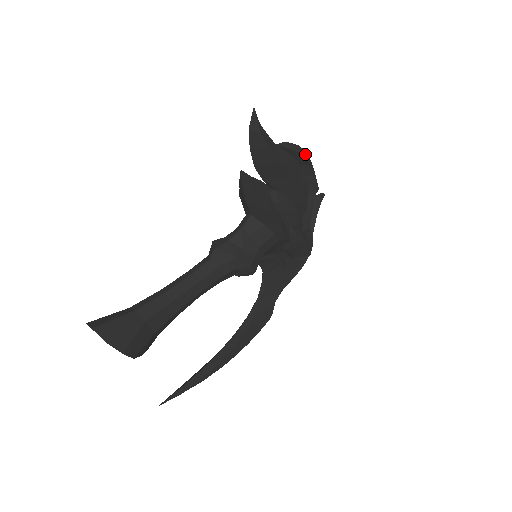
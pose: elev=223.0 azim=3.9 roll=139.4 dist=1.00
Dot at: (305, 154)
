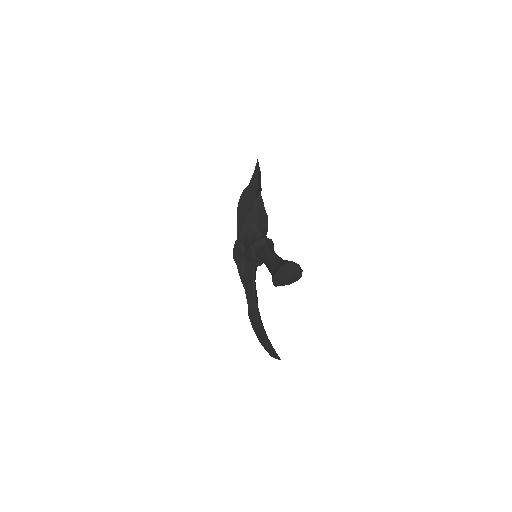
Dot at: occluded
